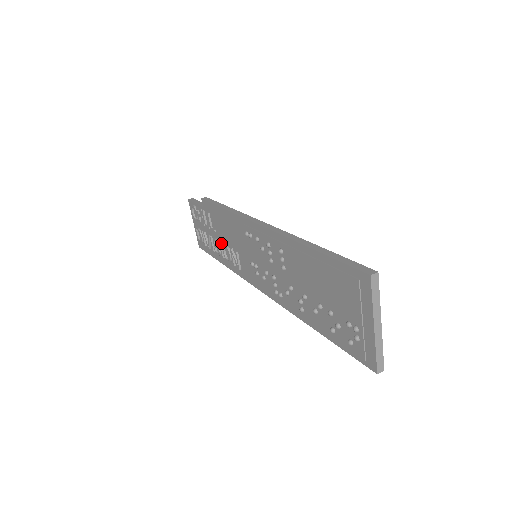
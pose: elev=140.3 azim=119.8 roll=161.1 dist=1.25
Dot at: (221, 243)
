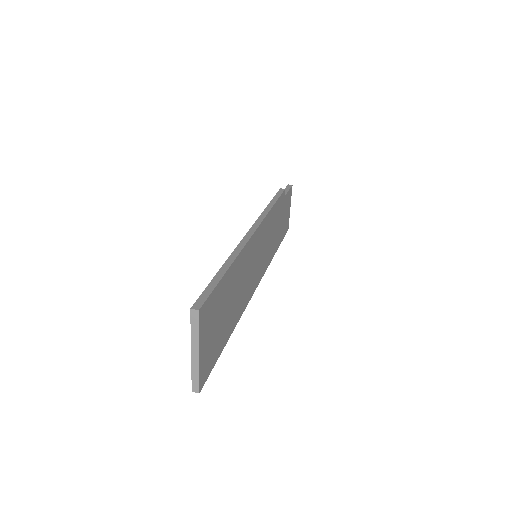
Dot at: occluded
